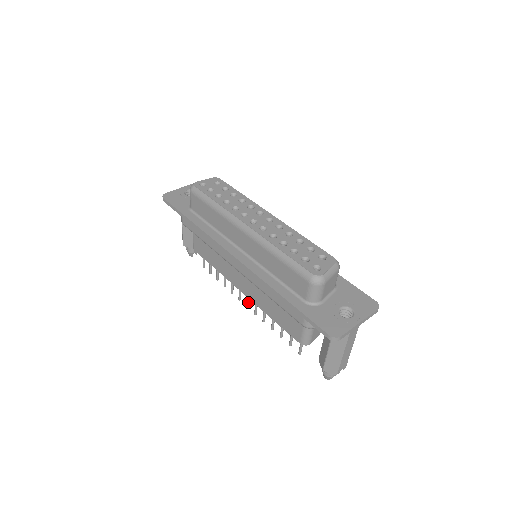
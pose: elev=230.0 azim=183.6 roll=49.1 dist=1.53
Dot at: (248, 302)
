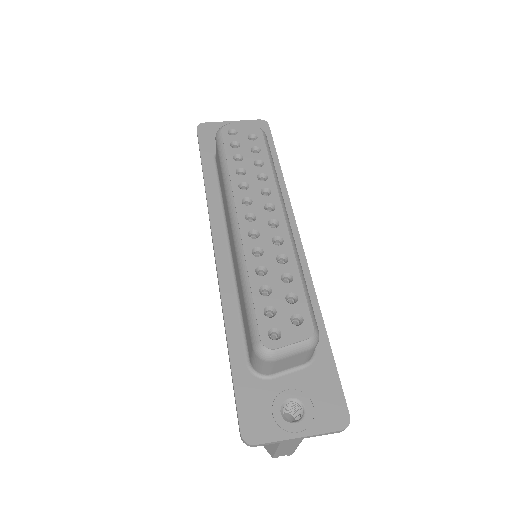
Dot at: occluded
